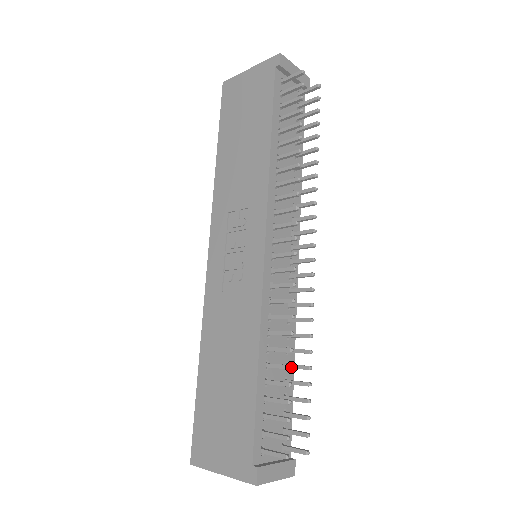
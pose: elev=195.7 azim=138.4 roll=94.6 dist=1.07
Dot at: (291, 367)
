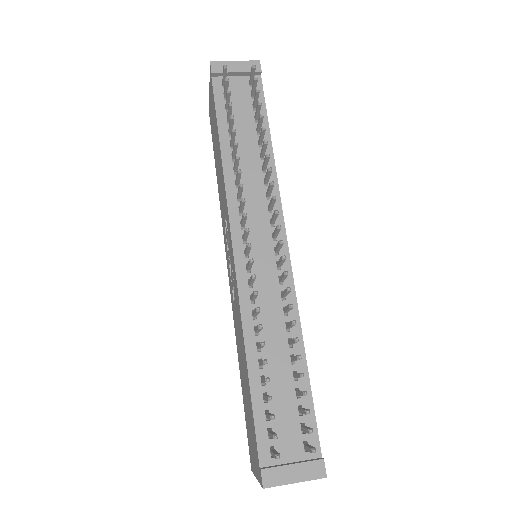
Dot at: (264, 361)
